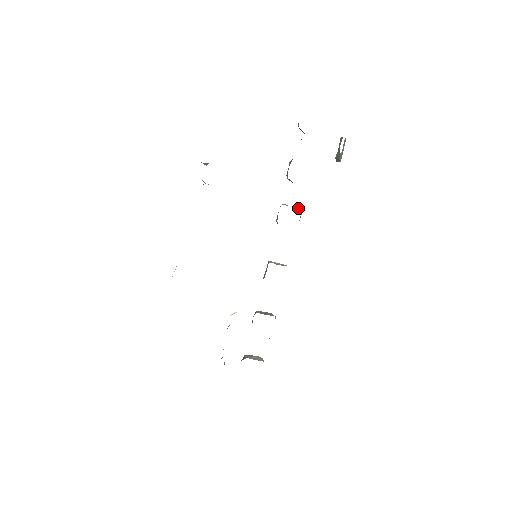
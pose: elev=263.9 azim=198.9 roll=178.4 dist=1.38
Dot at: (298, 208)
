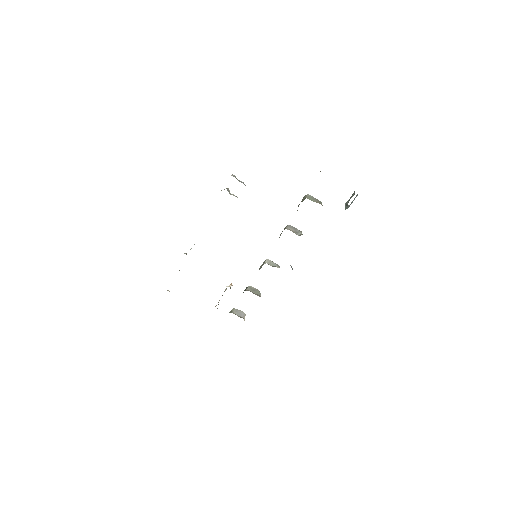
Dot at: (299, 234)
